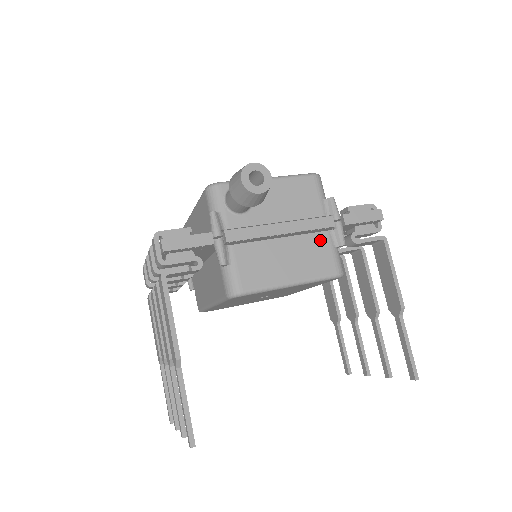
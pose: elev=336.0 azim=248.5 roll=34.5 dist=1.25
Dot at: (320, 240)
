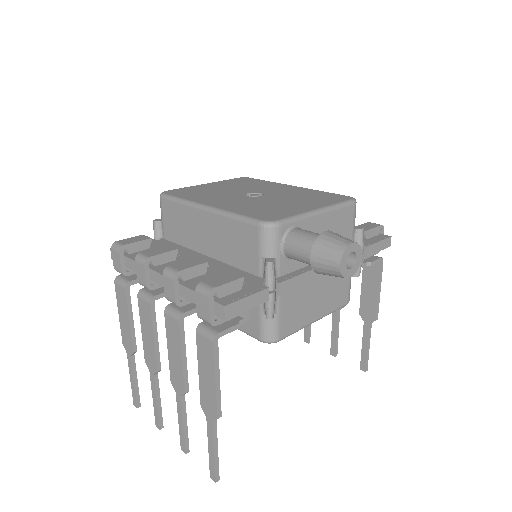
Dot at: occluded
